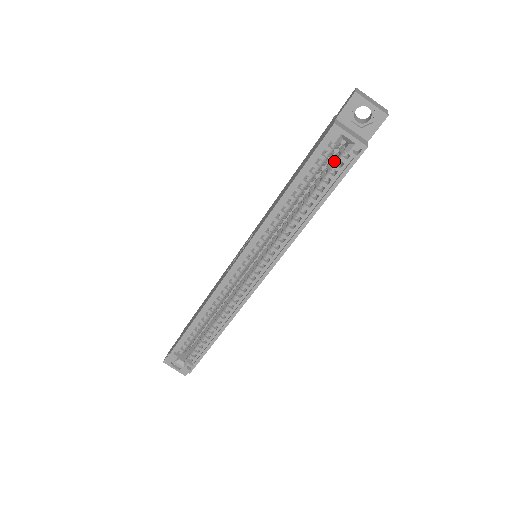
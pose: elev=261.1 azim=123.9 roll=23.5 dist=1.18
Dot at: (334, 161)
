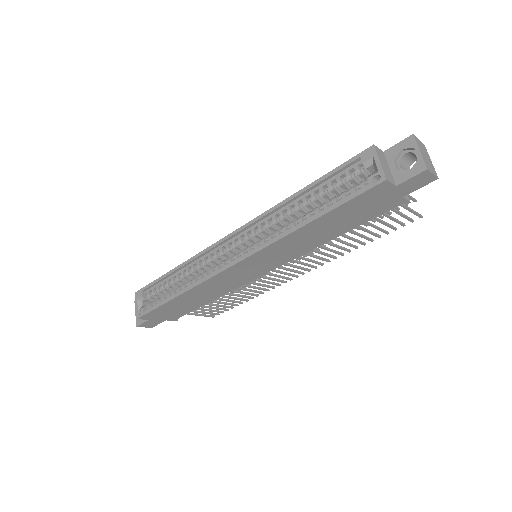
Dot at: (357, 186)
